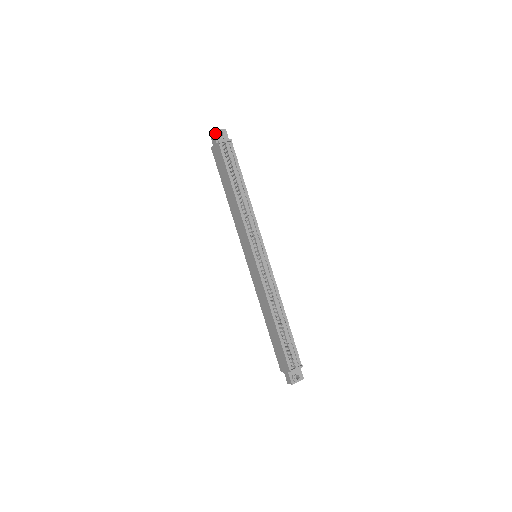
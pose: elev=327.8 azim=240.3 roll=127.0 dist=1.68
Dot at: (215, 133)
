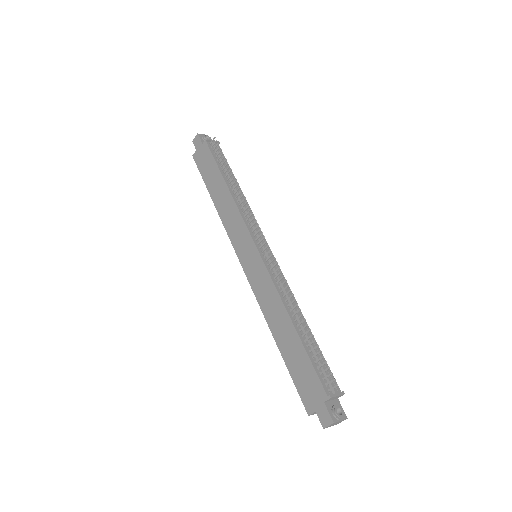
Dot at: (200, 136)
